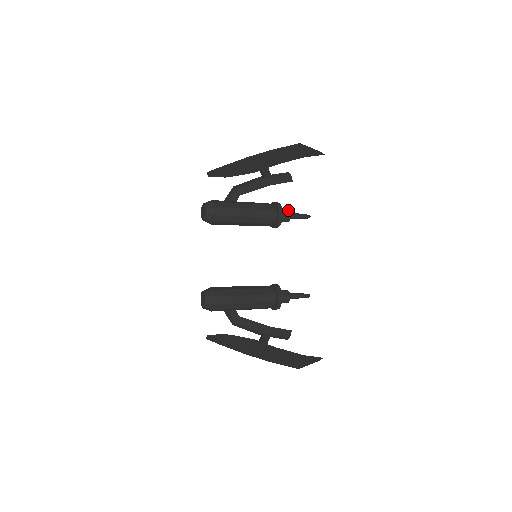
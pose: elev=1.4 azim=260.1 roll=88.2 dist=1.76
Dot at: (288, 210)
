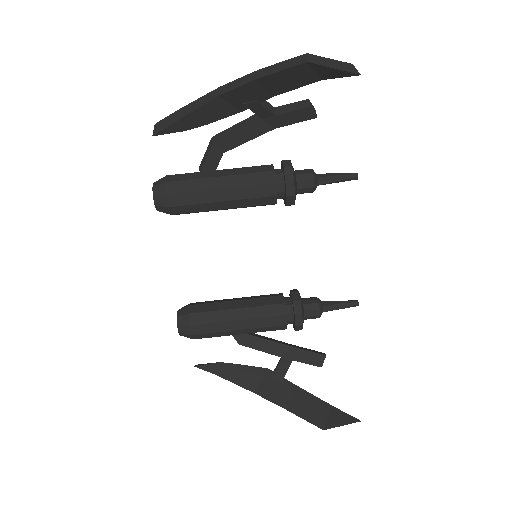
Dot at: (310, 173)
